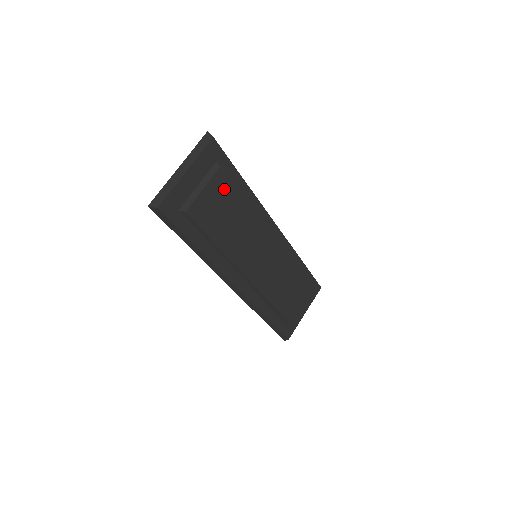
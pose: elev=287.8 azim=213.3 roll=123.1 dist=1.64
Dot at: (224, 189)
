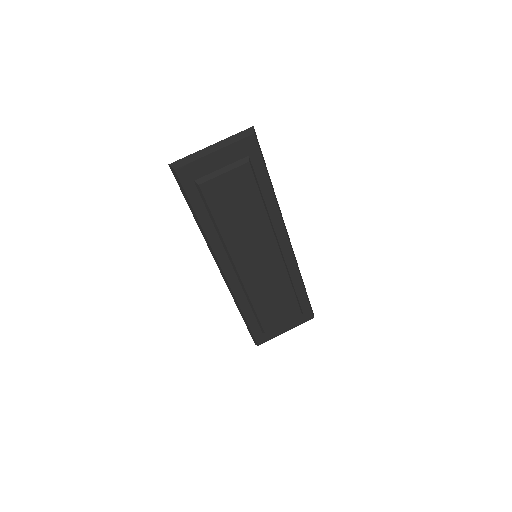
Dot at: (245, 183)
